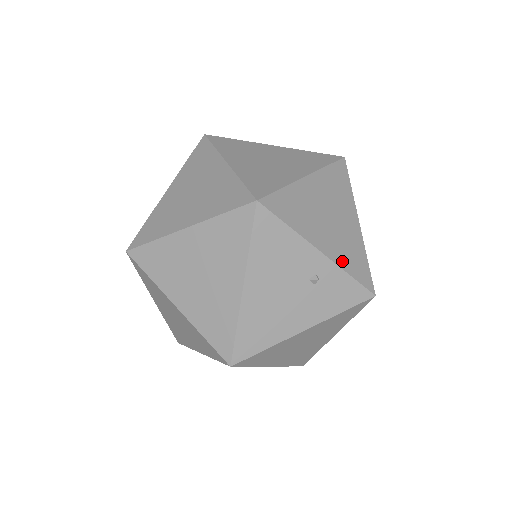
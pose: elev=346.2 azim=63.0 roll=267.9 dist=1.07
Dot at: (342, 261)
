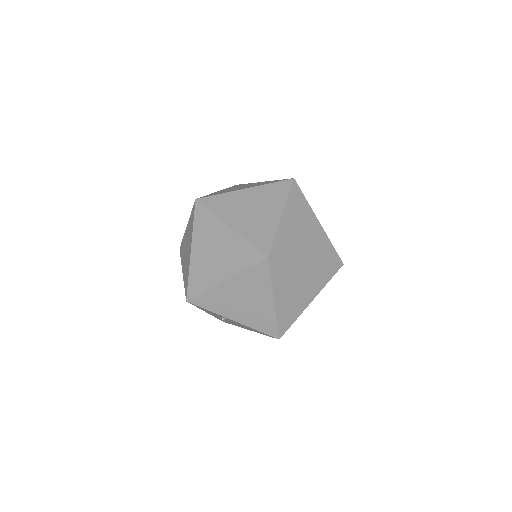
Dot at: occluded
